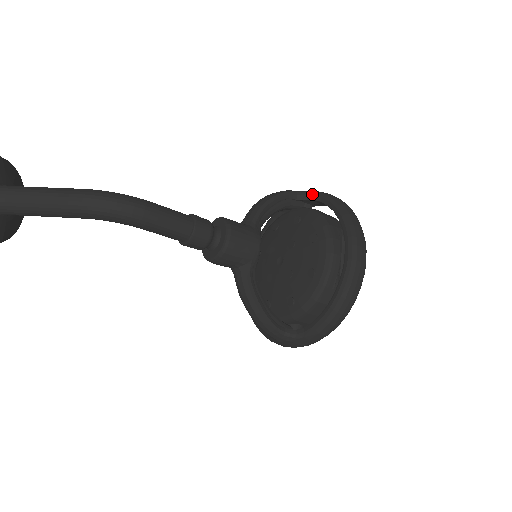
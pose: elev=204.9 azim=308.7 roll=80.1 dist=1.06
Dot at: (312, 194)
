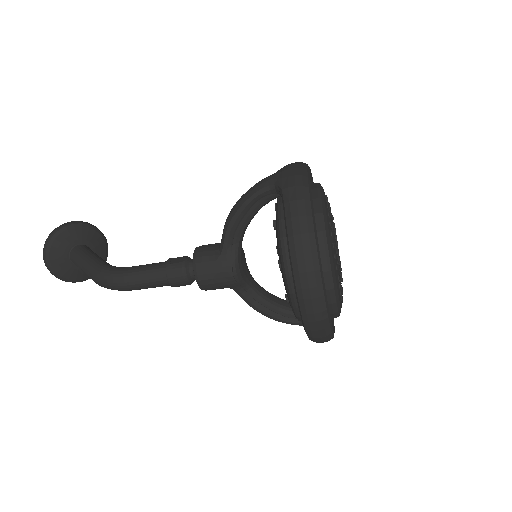
Dot at: (280, 193)
